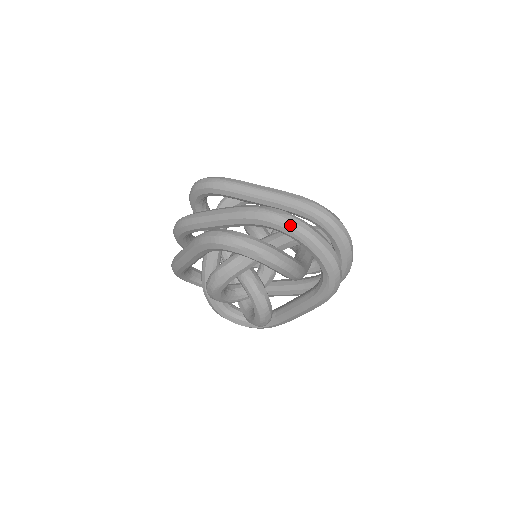
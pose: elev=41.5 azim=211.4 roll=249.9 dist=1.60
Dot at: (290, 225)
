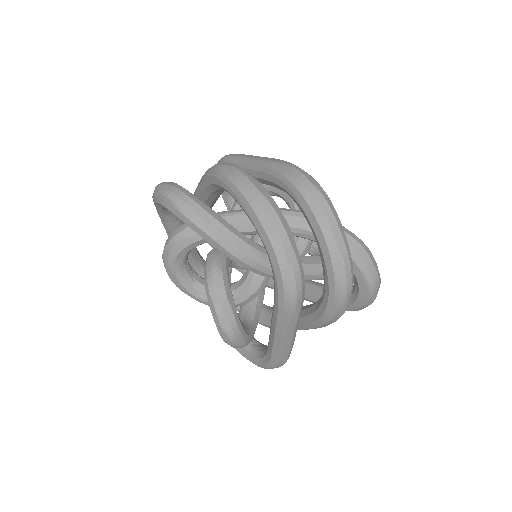
Dot at: (227, 176)
